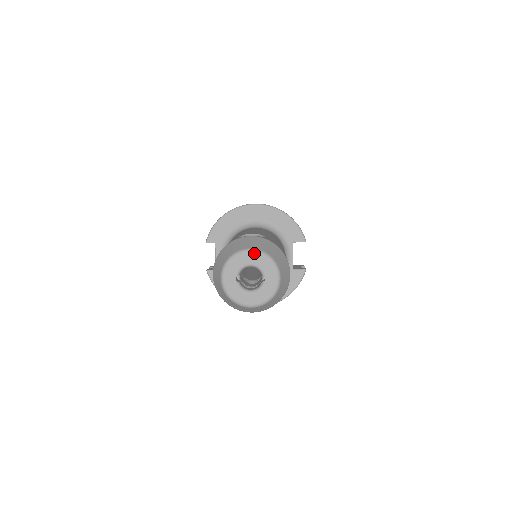
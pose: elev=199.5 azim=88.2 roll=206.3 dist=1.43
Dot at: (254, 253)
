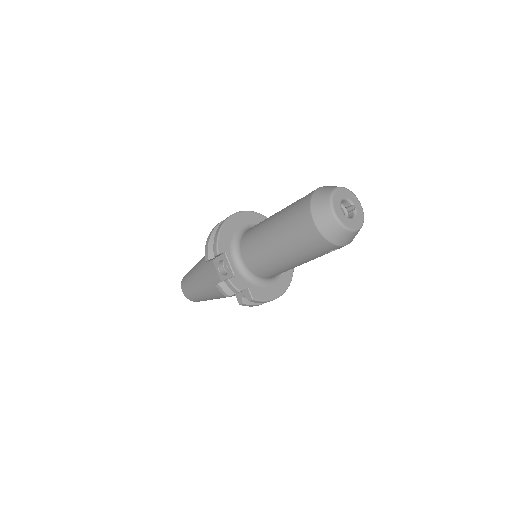
Dot at: (342, 189)
